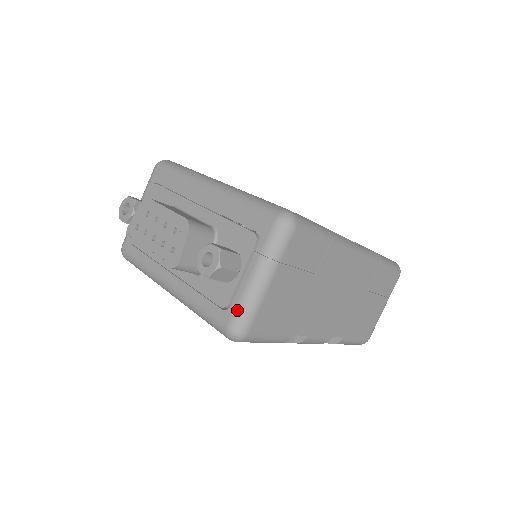
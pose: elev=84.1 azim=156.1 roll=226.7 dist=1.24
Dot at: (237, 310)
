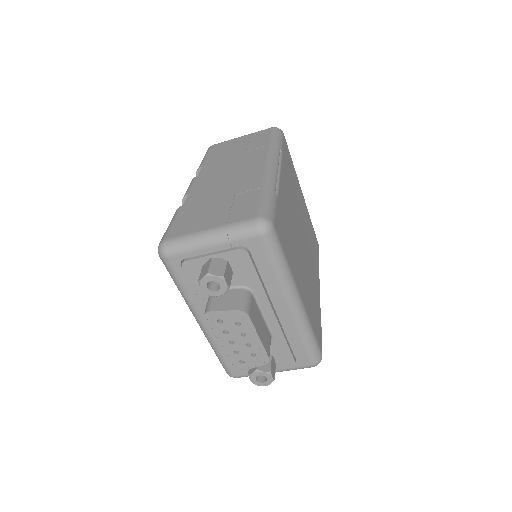
Dot at: (247, 375)
